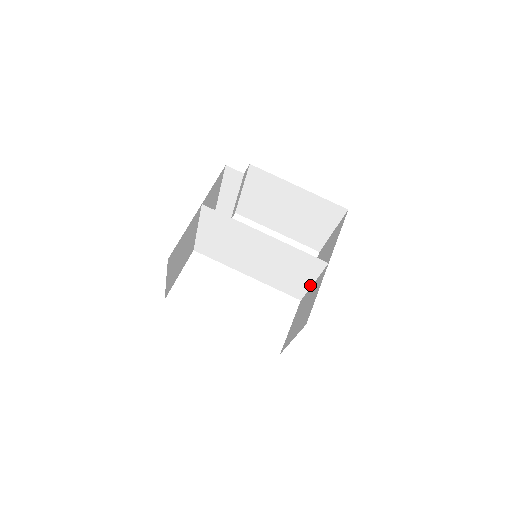
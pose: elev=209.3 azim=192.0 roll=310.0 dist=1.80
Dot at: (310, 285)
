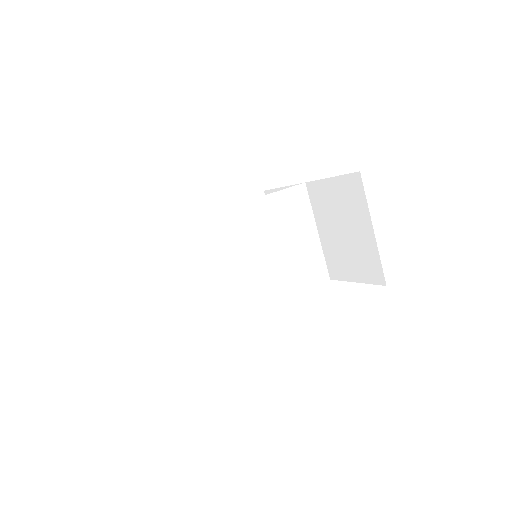
Dot at: (318, 239)
